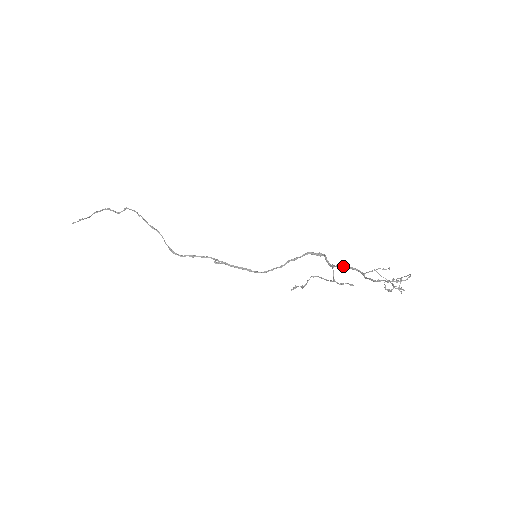
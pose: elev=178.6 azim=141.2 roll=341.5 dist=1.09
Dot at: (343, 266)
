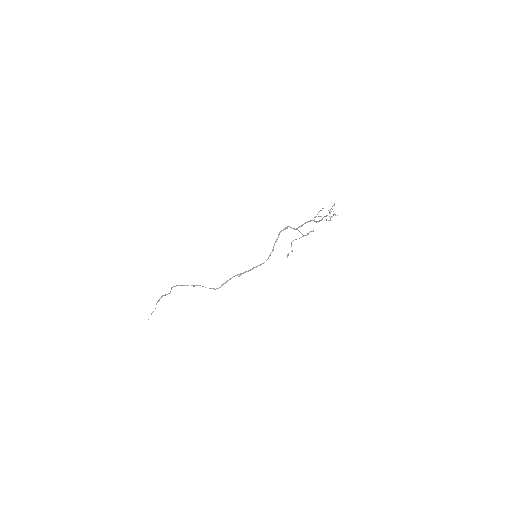
Dot at: (301, 225)
